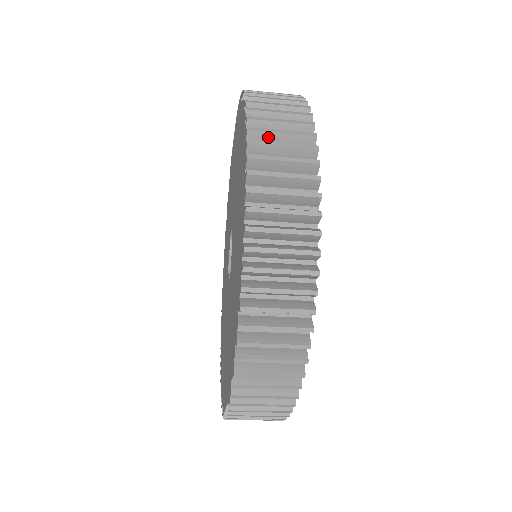
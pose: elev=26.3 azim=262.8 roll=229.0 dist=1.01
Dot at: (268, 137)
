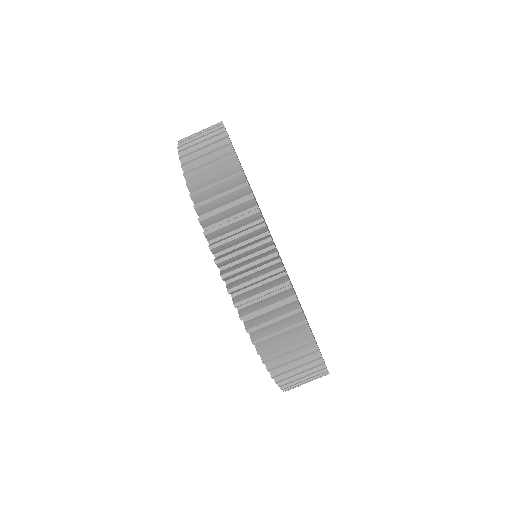
Dot at: occluded
